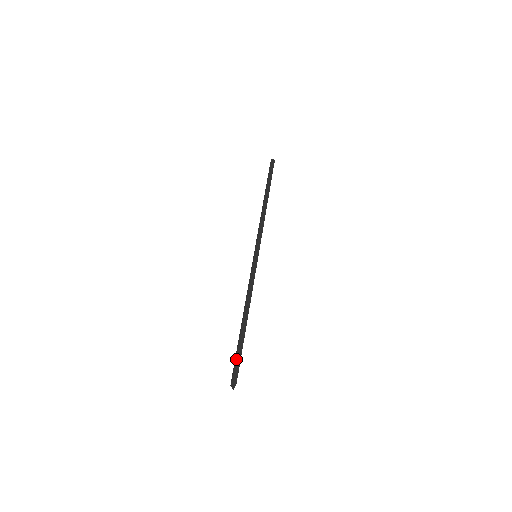
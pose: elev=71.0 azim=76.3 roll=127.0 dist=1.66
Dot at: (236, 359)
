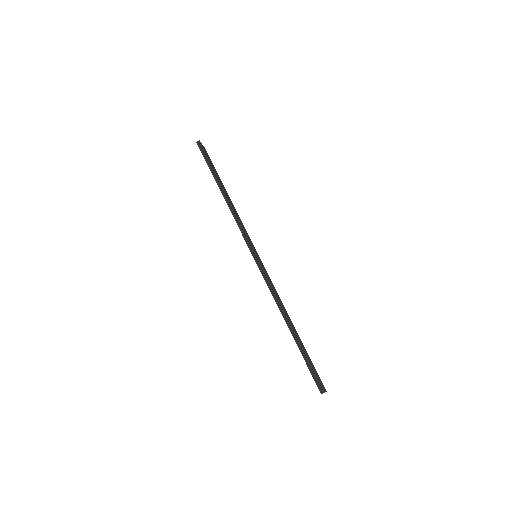
Dot at: (309, 370)
